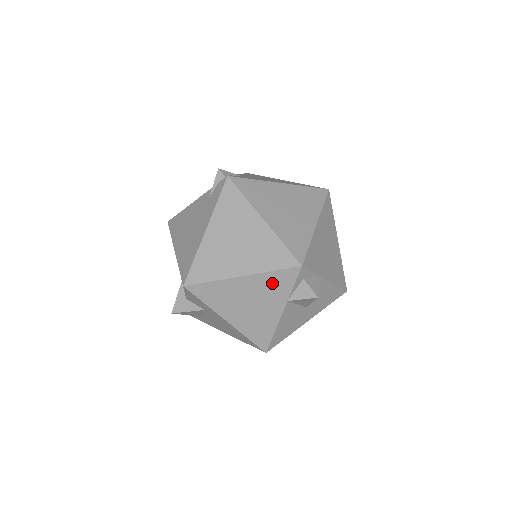
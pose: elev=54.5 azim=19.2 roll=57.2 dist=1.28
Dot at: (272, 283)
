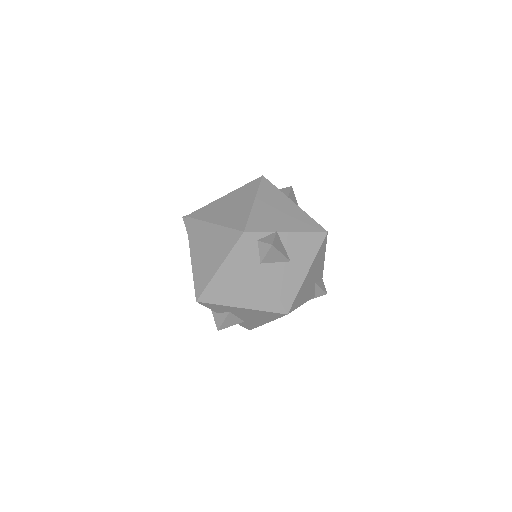
Dot at: (240, 258)
